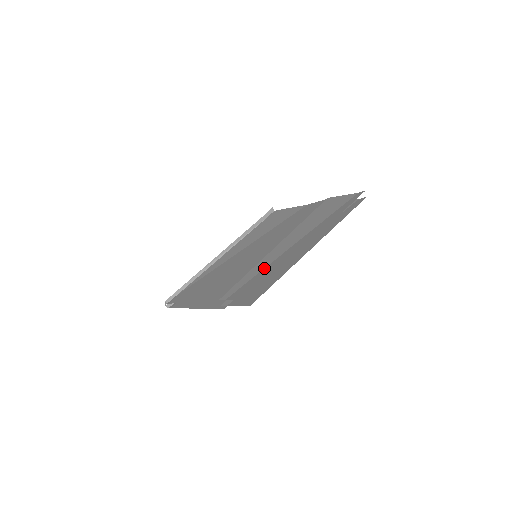
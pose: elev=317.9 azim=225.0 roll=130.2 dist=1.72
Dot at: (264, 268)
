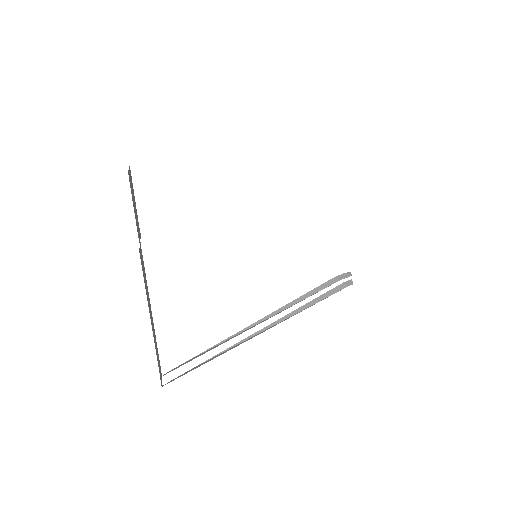
Dot at: occluded
